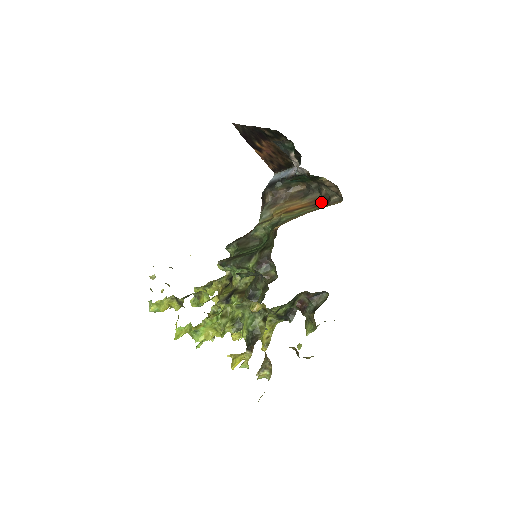
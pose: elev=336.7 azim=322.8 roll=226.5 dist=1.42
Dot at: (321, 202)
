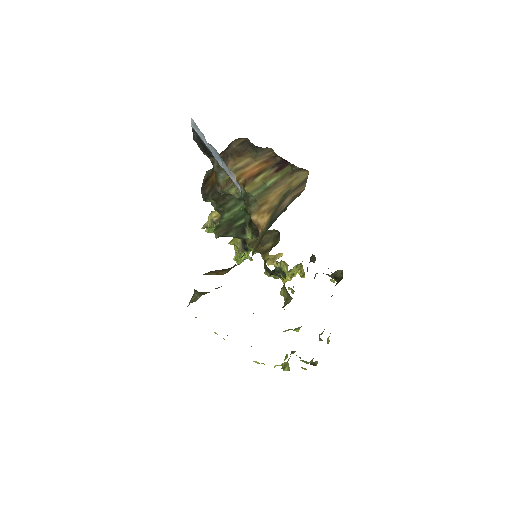
Dot at: (280, 162)
